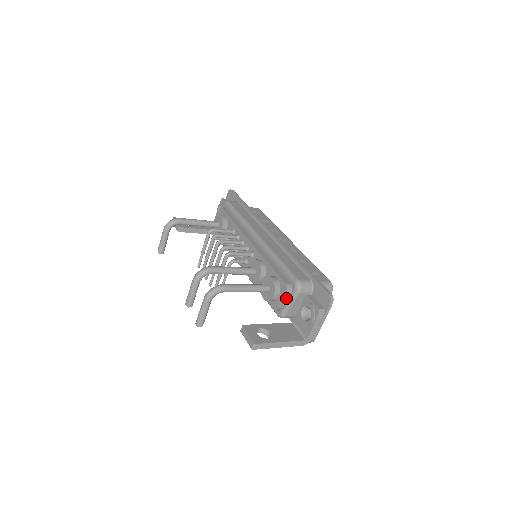
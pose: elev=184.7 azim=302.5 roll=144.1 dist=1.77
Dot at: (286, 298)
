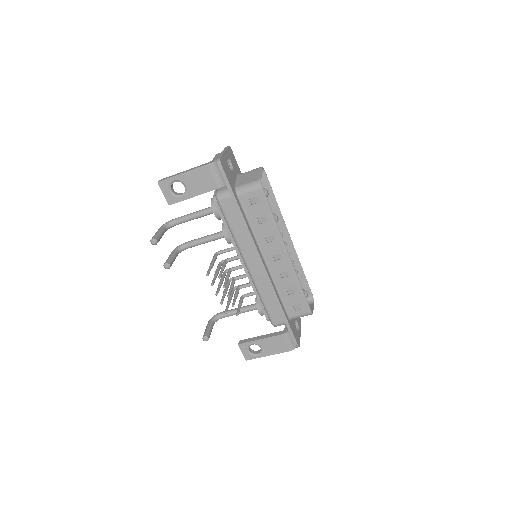
Dot at: occluded
